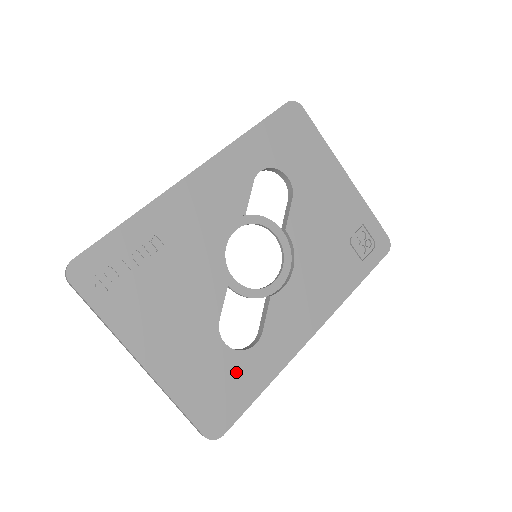
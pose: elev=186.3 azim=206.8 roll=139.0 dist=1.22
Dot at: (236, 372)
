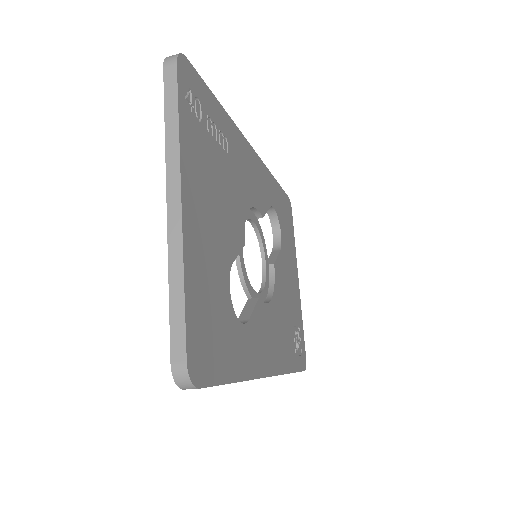
Dot at: (227, 329)
